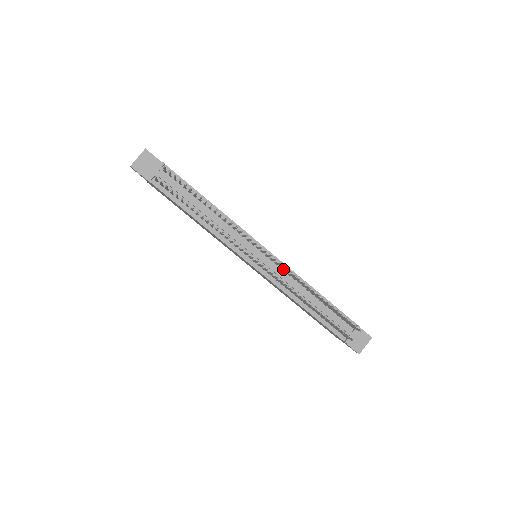
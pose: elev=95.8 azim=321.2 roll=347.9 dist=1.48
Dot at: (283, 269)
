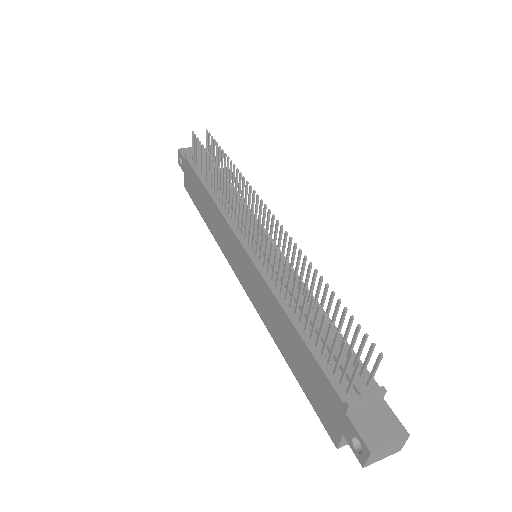
Dot at: occluded
